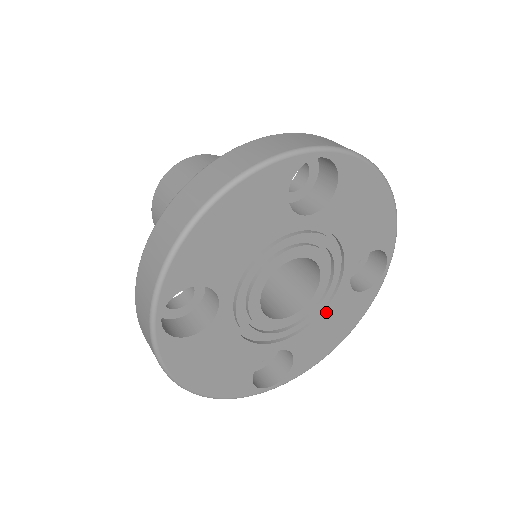
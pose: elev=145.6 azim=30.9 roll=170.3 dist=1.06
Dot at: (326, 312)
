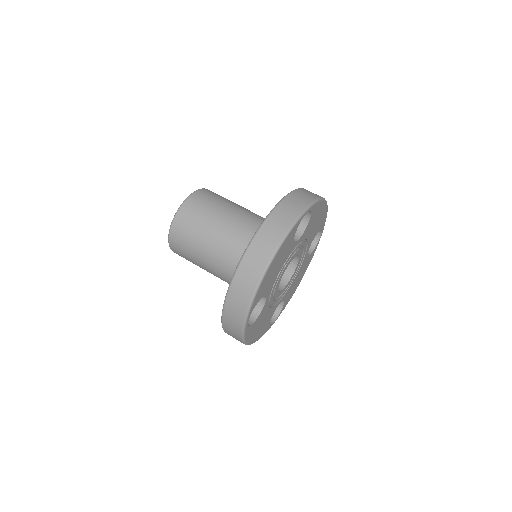
Dot at: (298, 273)
